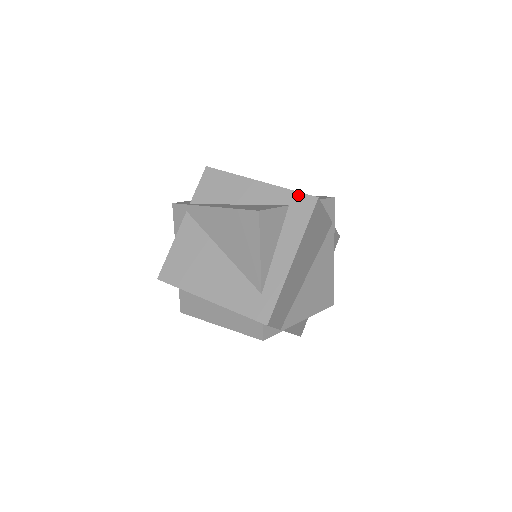
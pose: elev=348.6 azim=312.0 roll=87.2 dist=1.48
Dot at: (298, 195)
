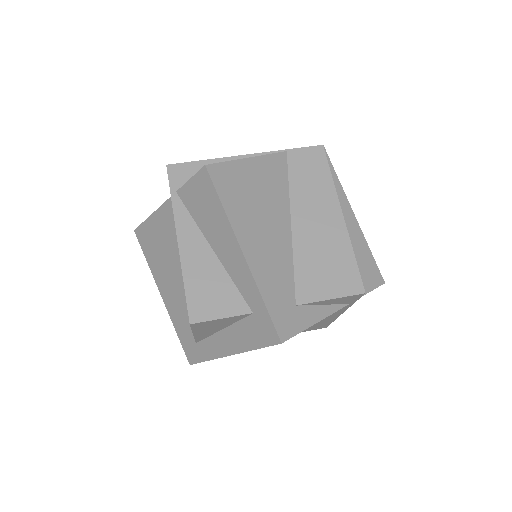
Dot at: (266, 316)
